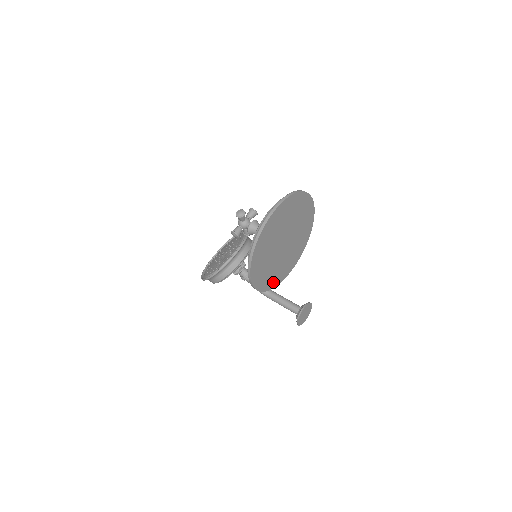
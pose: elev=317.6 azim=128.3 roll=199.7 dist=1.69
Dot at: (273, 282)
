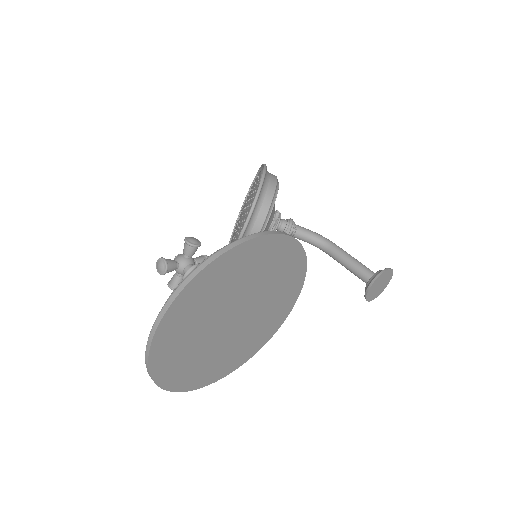
Dot at: (256, 345)
